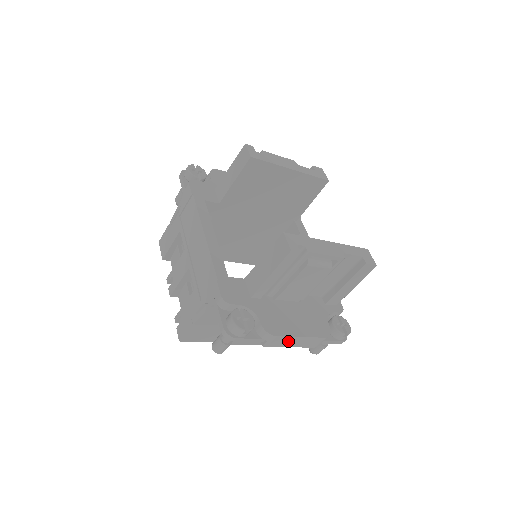
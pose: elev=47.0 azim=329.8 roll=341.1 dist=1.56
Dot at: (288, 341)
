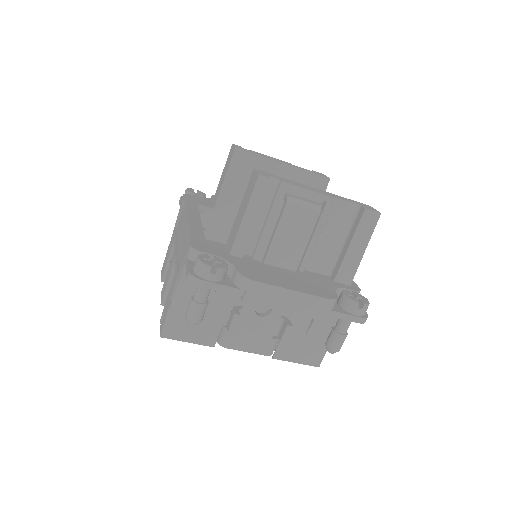
Dot at: (276, 297)
